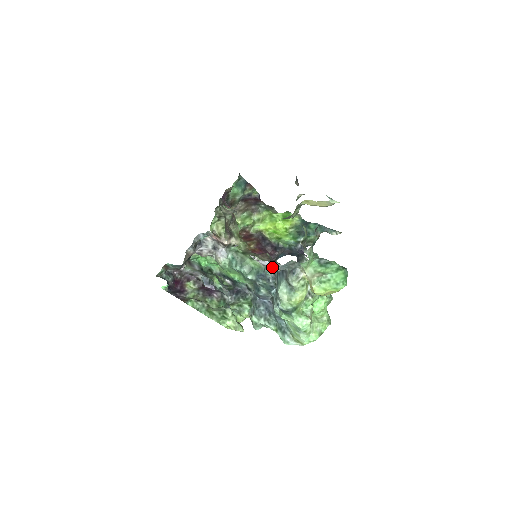
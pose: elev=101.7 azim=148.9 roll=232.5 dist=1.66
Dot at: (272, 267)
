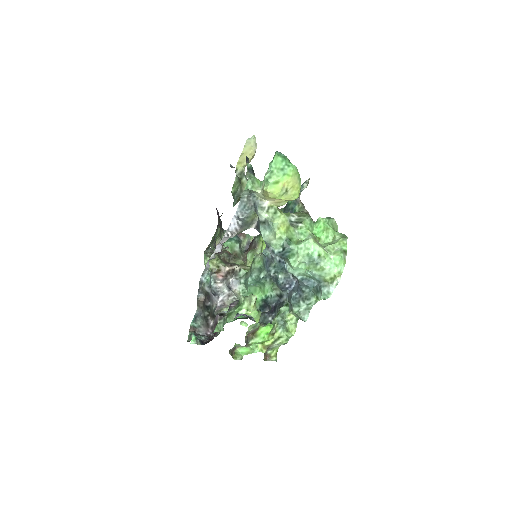
Dot at: (241, 224)
